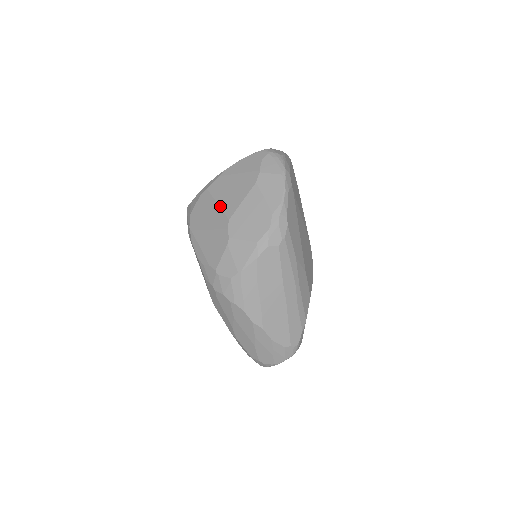
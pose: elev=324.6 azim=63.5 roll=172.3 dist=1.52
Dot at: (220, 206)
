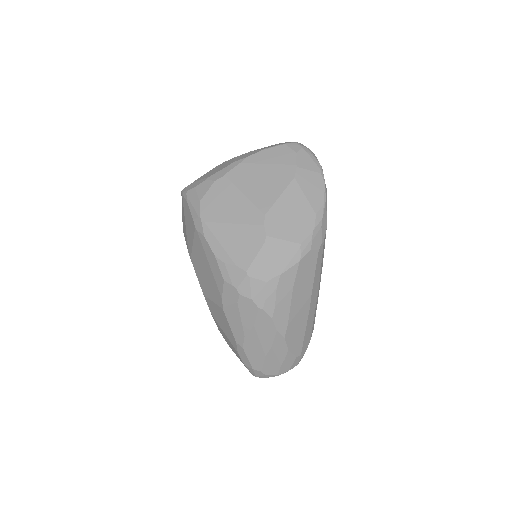
Dot at: (249, 198)
